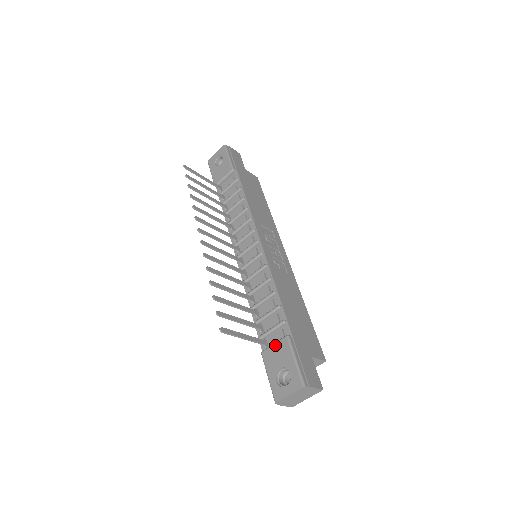
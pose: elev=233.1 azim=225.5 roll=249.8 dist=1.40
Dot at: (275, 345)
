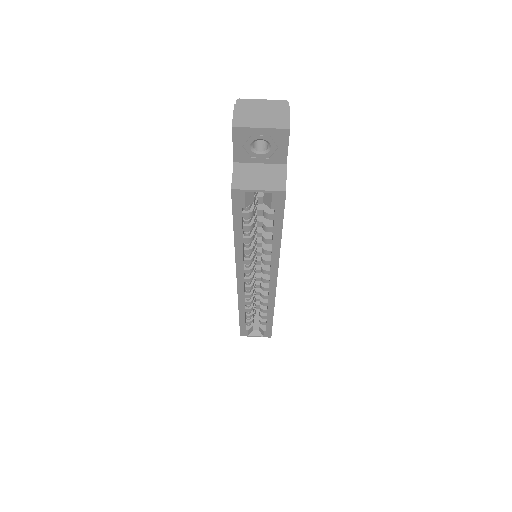
Dot at: occluded
